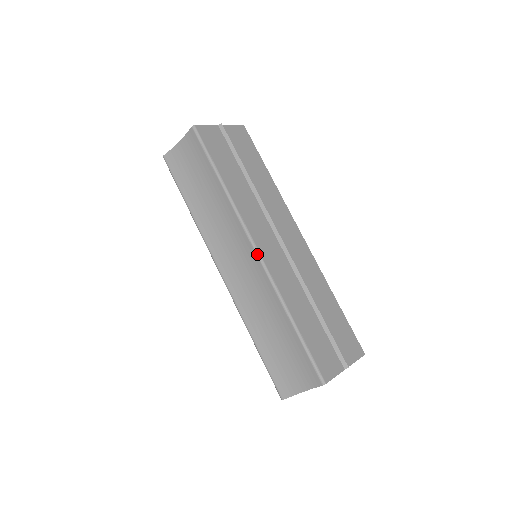
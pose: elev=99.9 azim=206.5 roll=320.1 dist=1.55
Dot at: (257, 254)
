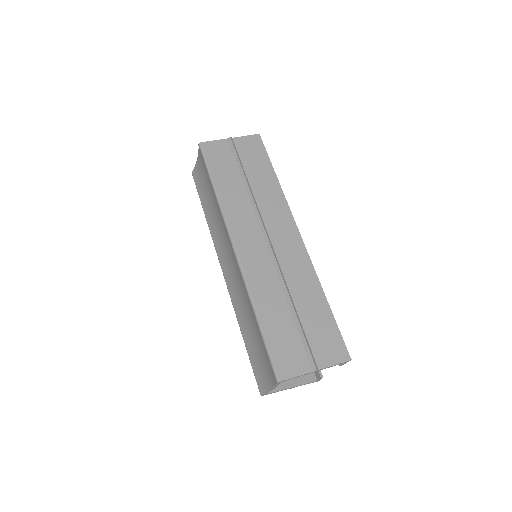
Dot at: (234, 253)
